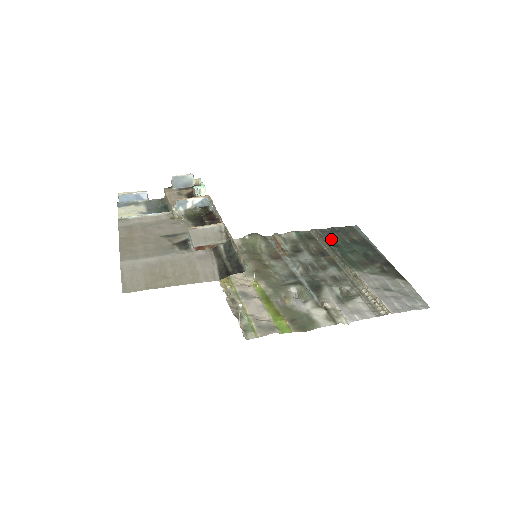
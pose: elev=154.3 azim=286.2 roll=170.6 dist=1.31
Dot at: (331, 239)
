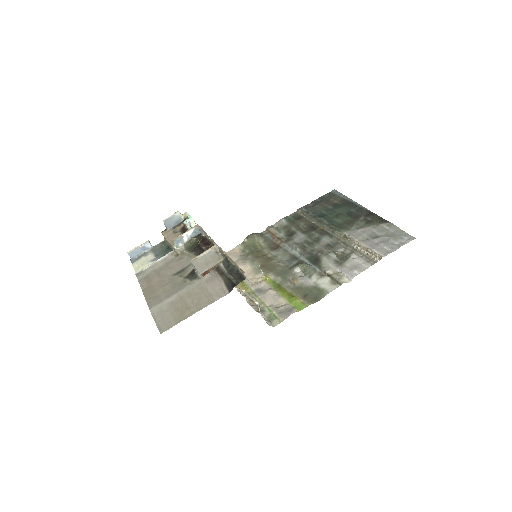
Dot at: (316, 212)
